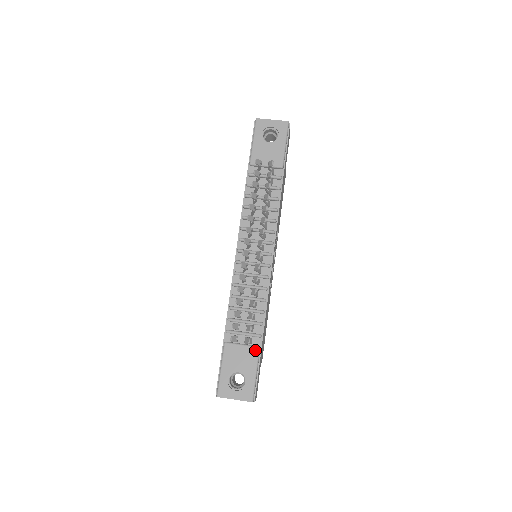
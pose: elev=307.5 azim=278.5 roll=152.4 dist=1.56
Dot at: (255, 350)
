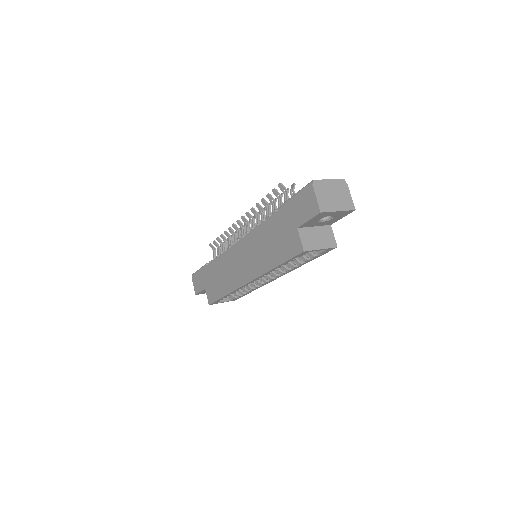
Dot at: occluded
